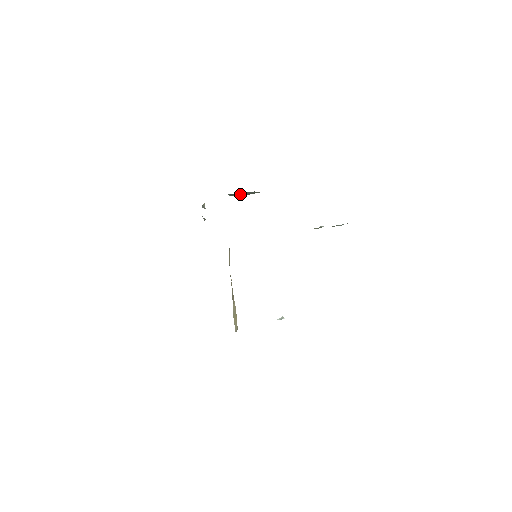
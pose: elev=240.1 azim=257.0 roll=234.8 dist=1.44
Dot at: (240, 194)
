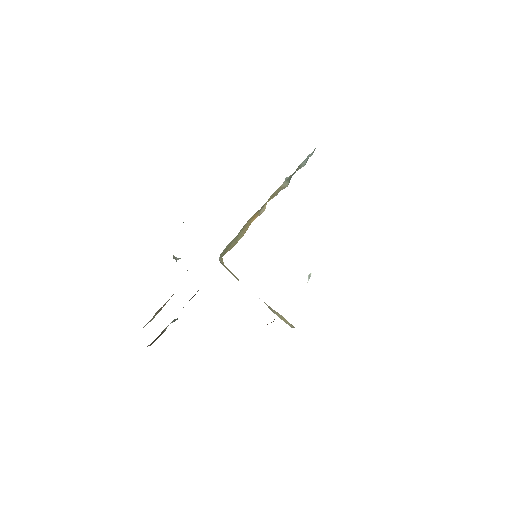
Dot at: occluded
